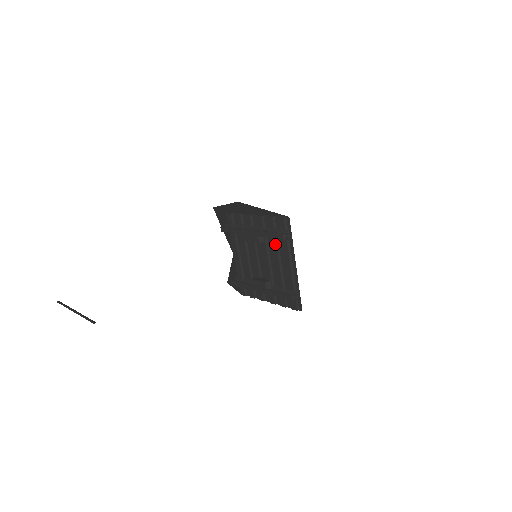
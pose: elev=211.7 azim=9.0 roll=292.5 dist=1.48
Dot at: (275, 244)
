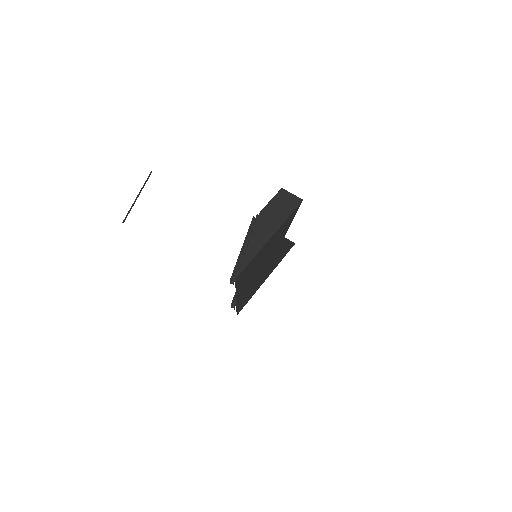
Dot at: occluded
